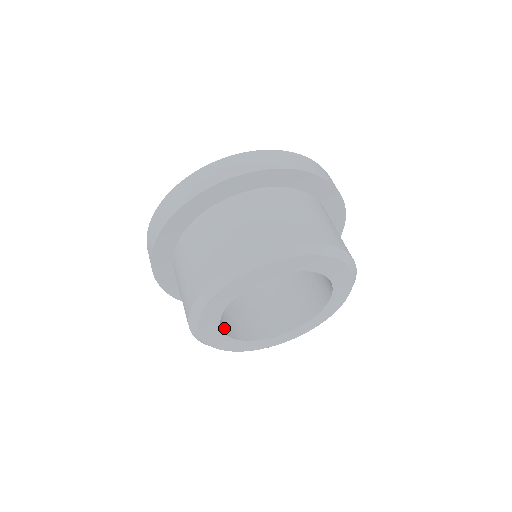
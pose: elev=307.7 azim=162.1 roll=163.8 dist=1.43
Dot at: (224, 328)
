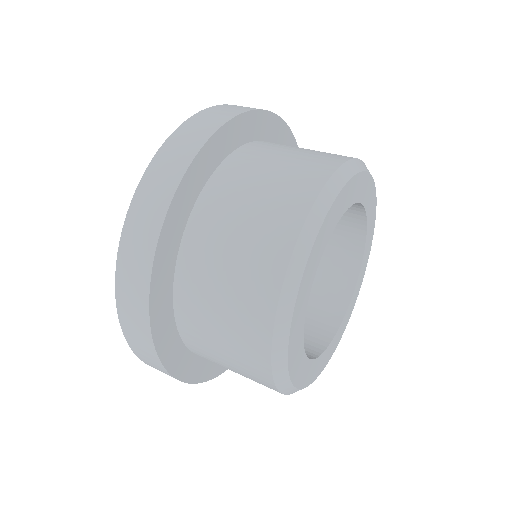
Dot at: (315, 347)
